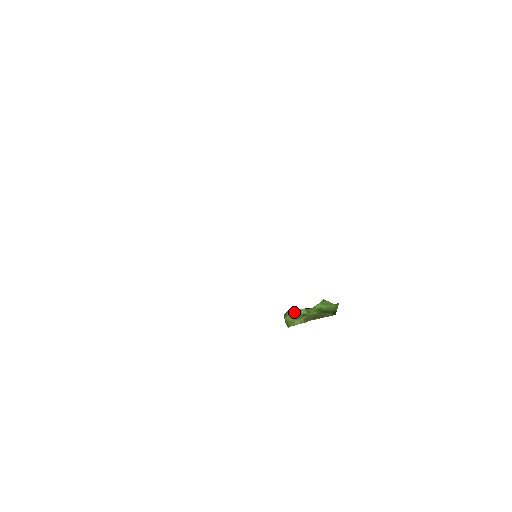
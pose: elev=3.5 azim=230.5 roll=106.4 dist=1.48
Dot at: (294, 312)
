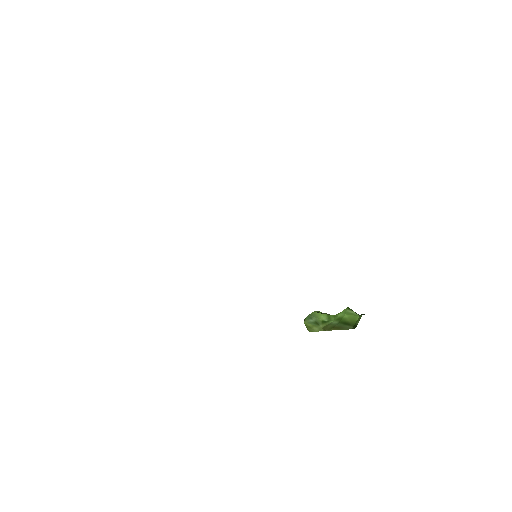
Dot at: (313, 317)
